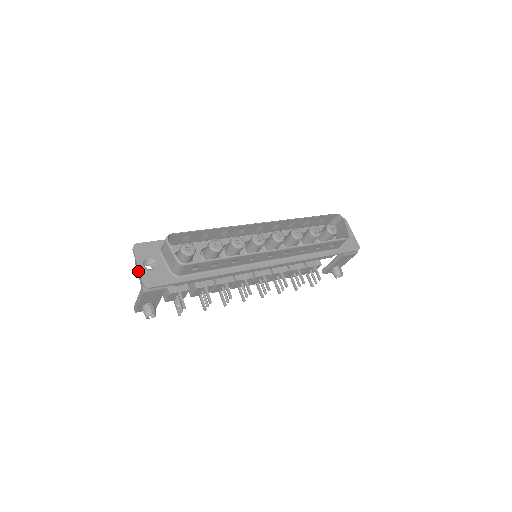
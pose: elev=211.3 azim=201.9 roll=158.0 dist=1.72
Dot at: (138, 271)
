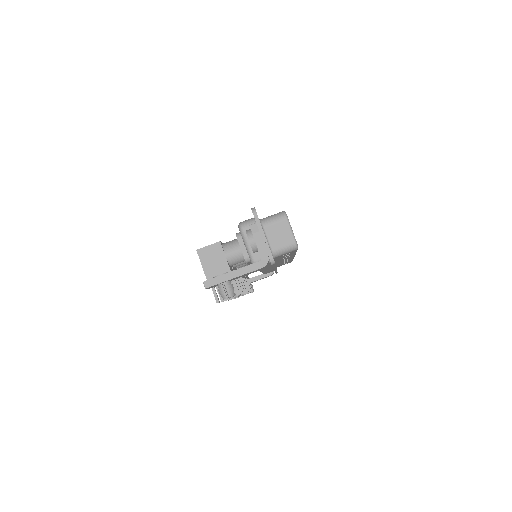
Dot at: (261, 240)
